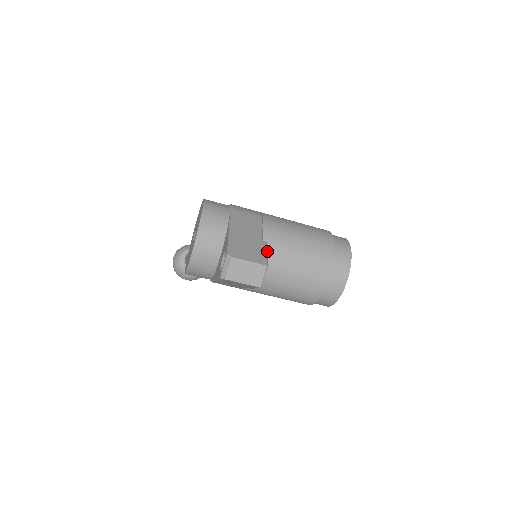
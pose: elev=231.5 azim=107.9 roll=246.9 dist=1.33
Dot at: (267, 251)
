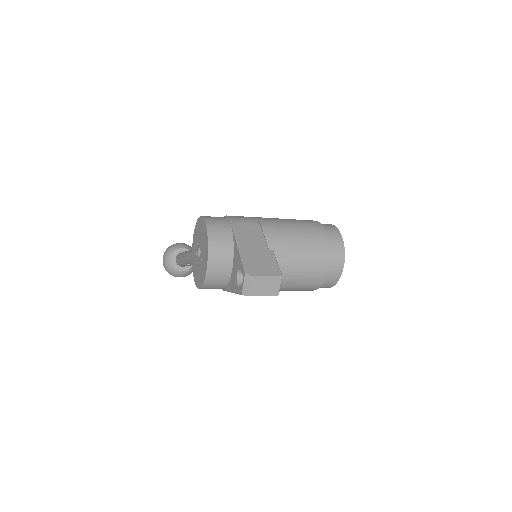
Dot at: occluded
